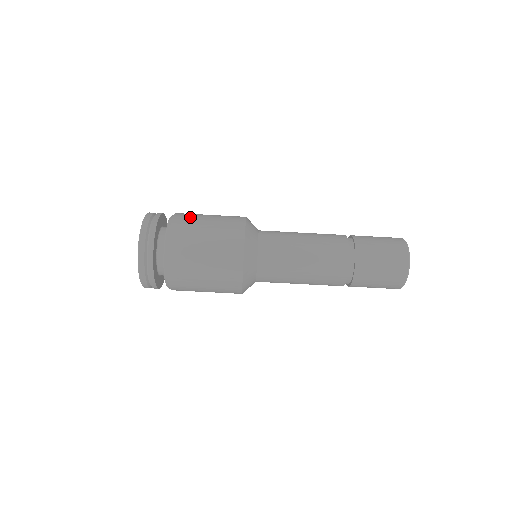
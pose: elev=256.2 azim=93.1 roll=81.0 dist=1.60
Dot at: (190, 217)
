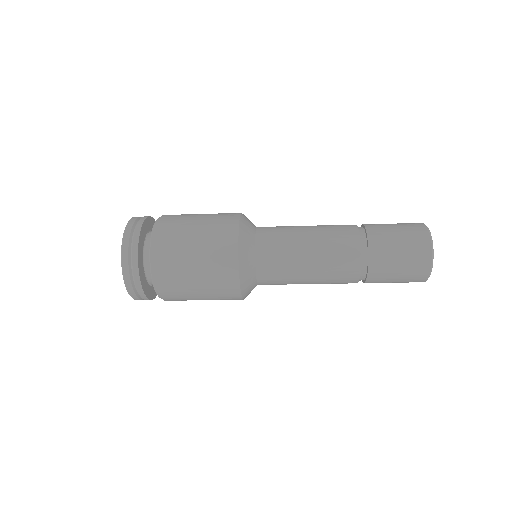
Dot at: (175, 283)
